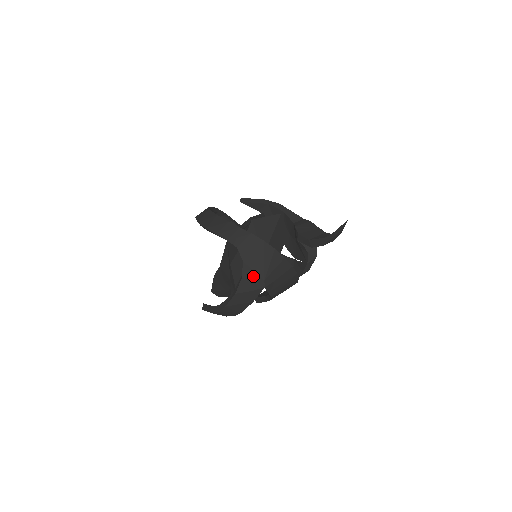
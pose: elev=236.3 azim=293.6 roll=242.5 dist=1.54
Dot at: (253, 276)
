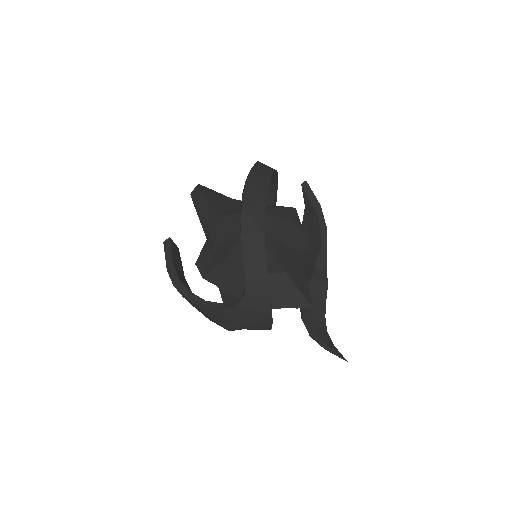
Dot at: (231, 319)
